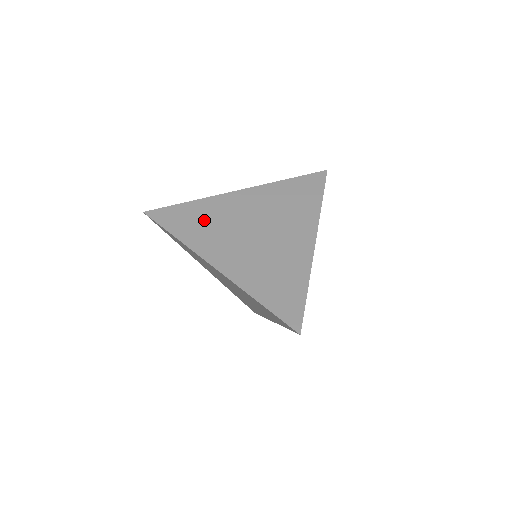
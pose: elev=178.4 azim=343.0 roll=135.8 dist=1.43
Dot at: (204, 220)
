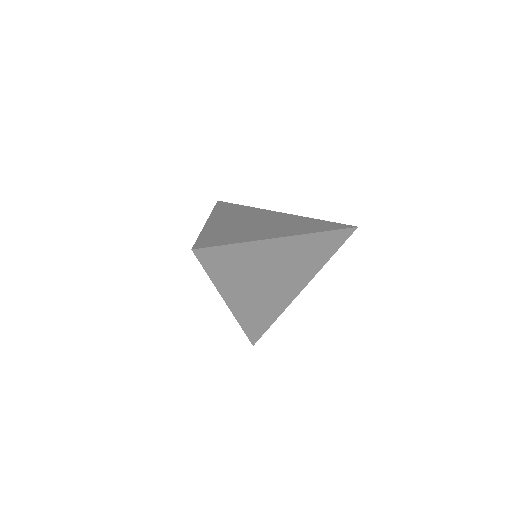
Dot at: (228, 233)
